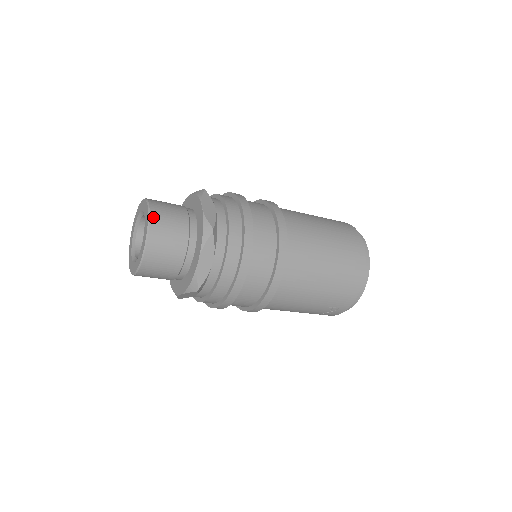
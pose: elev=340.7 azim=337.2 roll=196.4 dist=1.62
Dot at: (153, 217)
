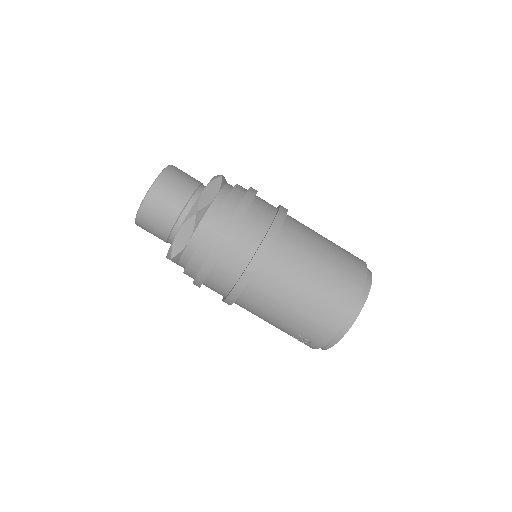
Dot at: (159, 181)
